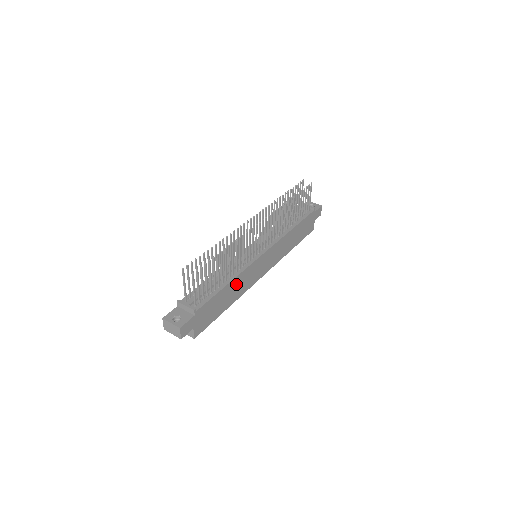
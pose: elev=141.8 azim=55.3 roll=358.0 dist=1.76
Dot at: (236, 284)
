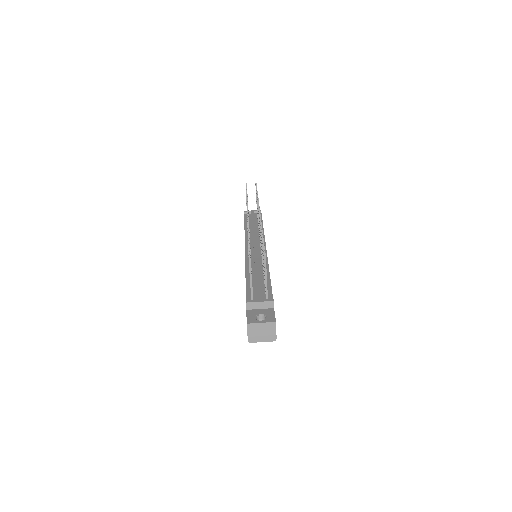
Dot at: occluded
